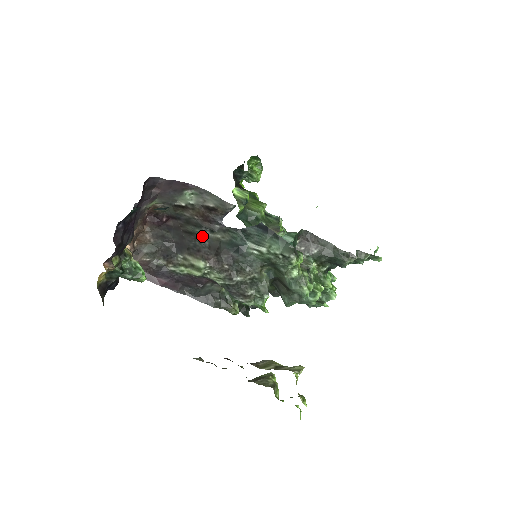
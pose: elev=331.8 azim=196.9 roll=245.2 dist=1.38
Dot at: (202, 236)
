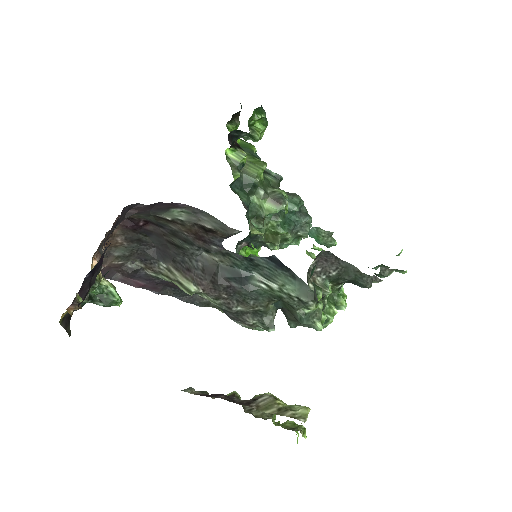
Dot at: (193, 254)
